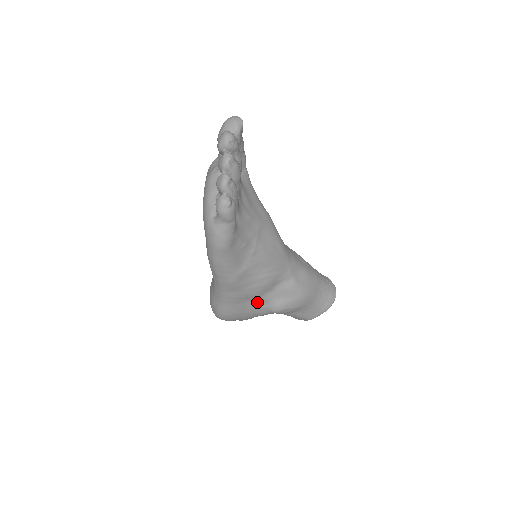
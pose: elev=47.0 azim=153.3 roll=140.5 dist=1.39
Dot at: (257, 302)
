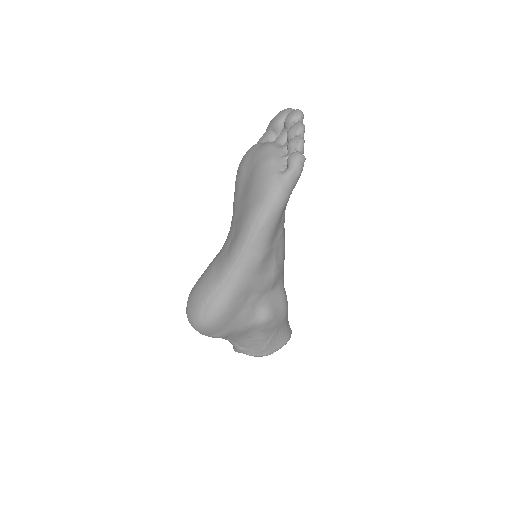
Dot at: (254, 303)
